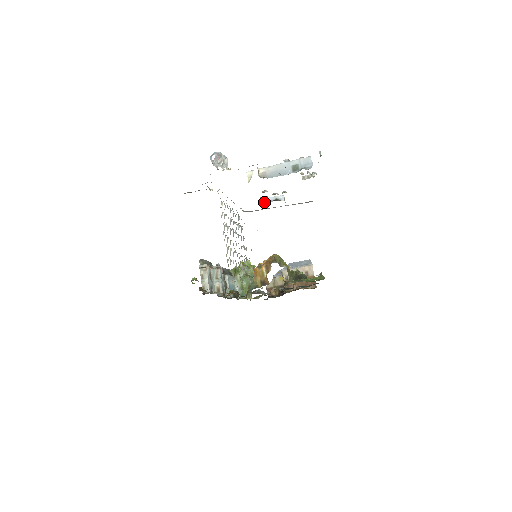
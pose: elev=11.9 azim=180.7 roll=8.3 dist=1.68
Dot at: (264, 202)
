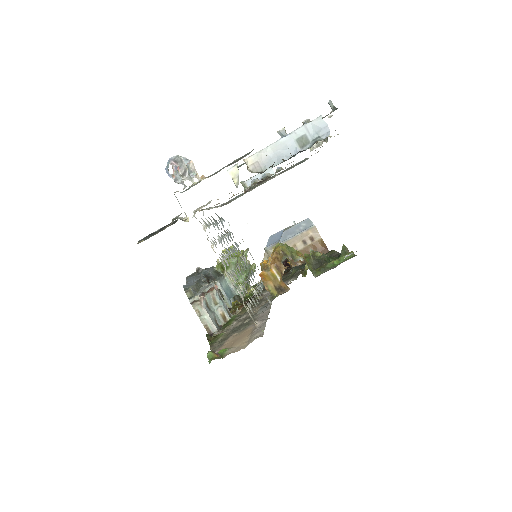
Dot at: (248, 187)
